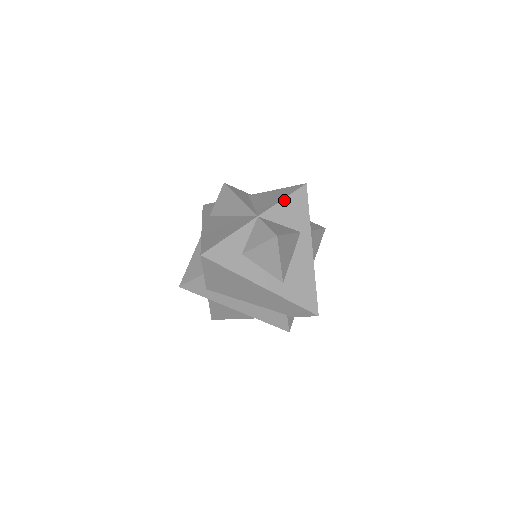
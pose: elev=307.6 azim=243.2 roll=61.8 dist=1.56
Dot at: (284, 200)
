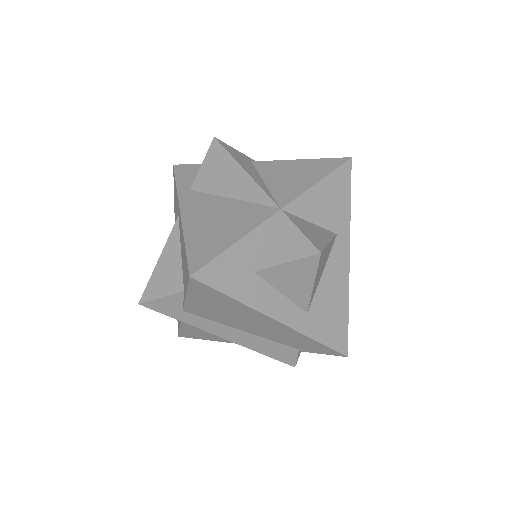
Dot at: (320, 183)
